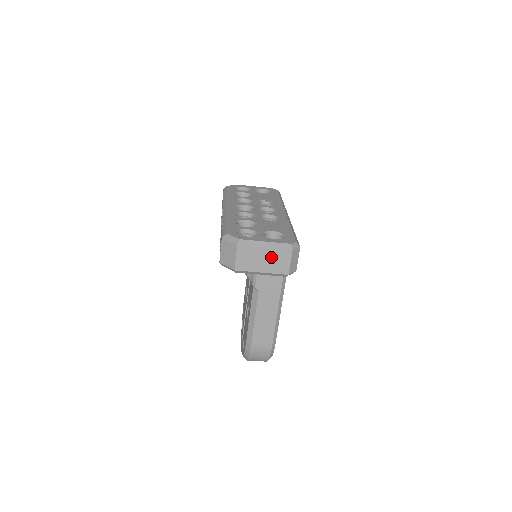
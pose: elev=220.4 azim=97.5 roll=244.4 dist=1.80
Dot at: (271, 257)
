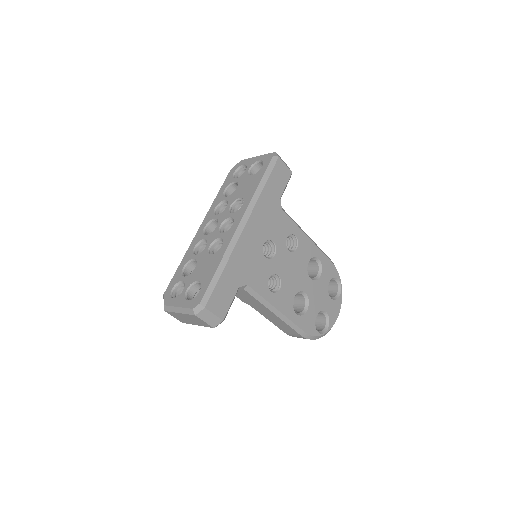
Dot at: (190, 318)
